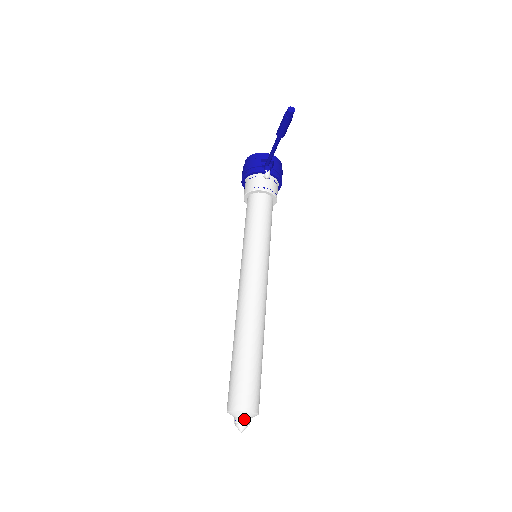
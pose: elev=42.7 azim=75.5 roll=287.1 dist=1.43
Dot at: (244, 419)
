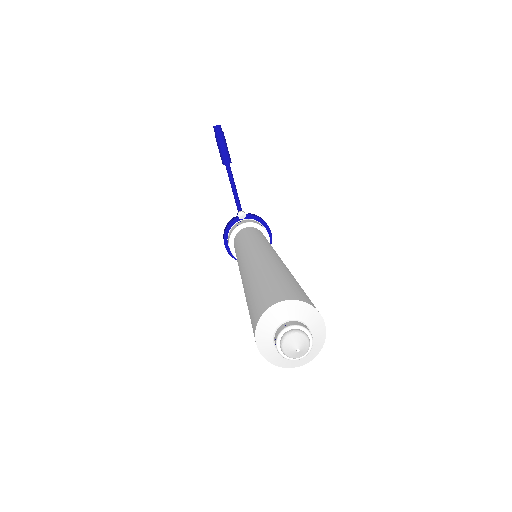
Dot at: (289, 323)
